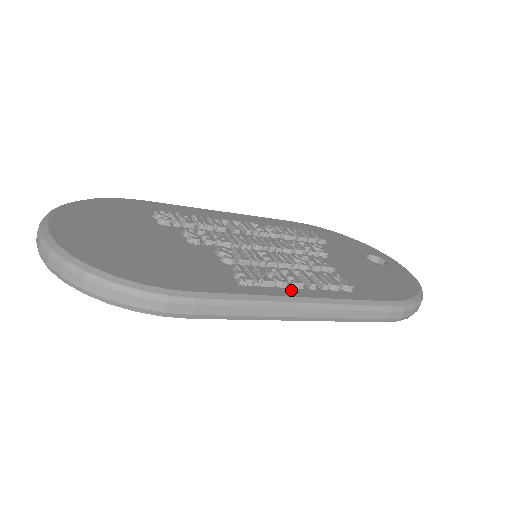
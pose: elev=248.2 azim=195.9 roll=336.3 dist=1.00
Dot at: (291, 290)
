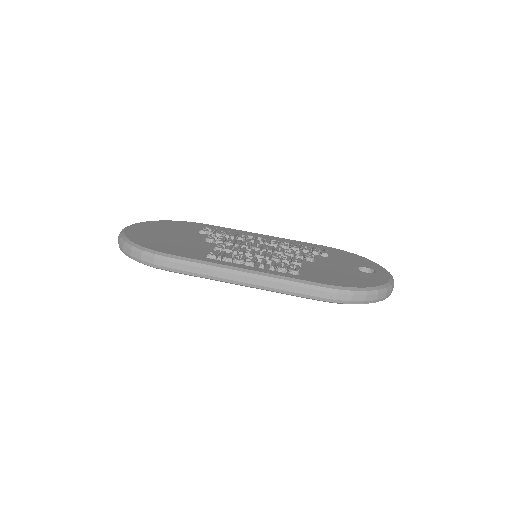
Dot at: (242, 265)
